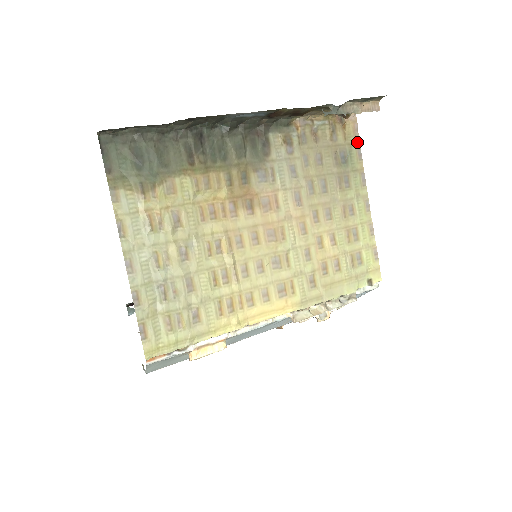
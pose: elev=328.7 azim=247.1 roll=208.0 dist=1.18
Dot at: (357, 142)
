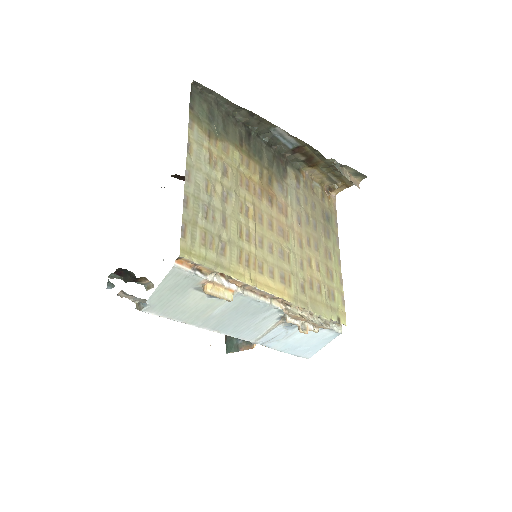
Dot at: (335, 214)
